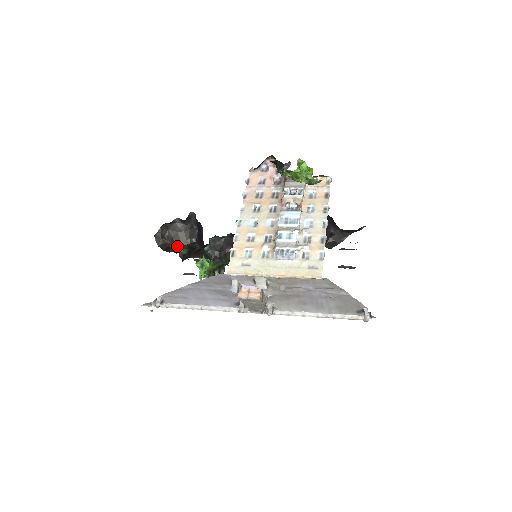
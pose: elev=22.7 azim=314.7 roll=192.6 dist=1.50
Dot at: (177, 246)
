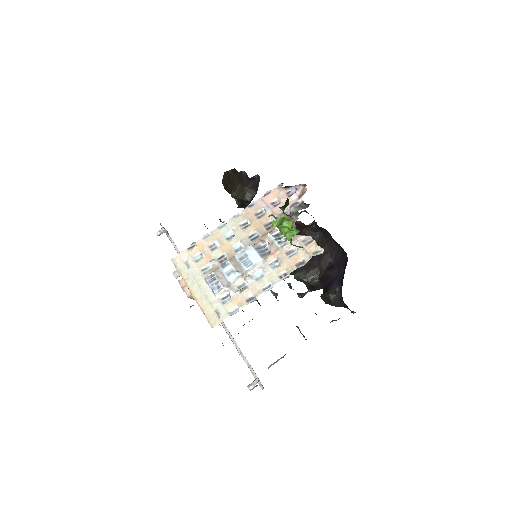
Dot at: (232, 194)
